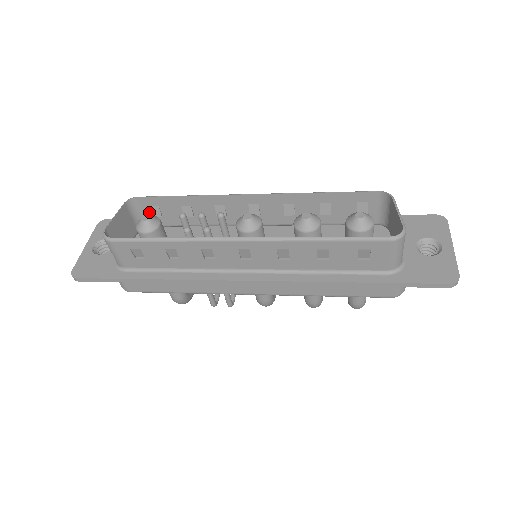
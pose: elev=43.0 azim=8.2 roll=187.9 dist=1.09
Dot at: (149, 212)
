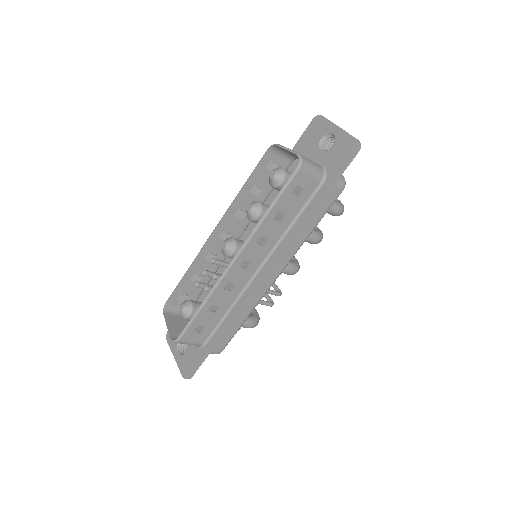
Dot at: (180, 302)
